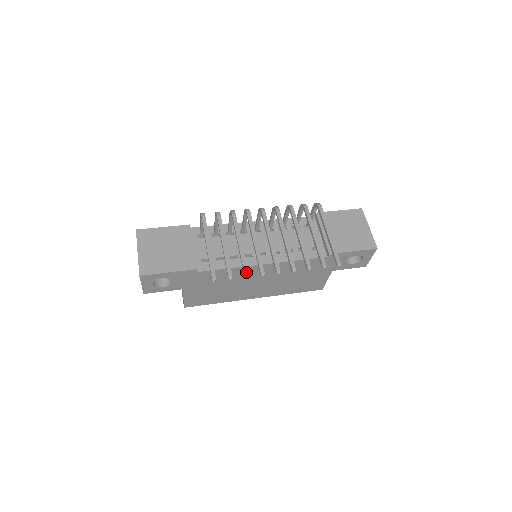
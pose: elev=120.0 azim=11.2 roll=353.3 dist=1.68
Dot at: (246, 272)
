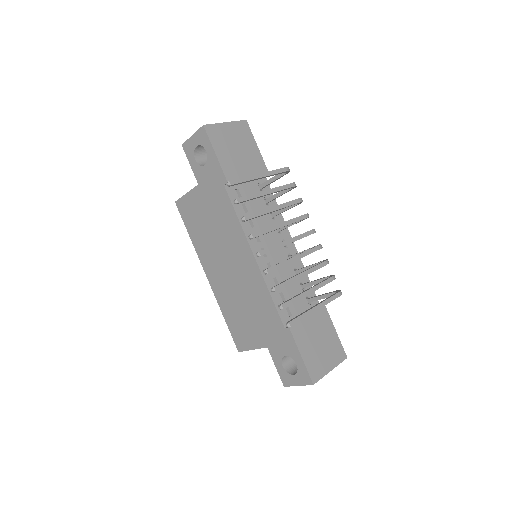
Dot at: (248, 217)
